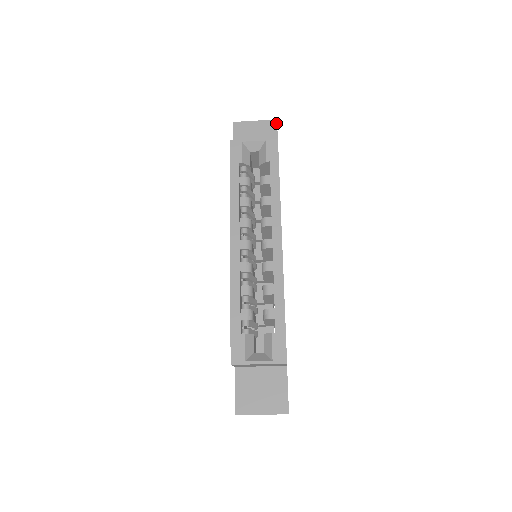
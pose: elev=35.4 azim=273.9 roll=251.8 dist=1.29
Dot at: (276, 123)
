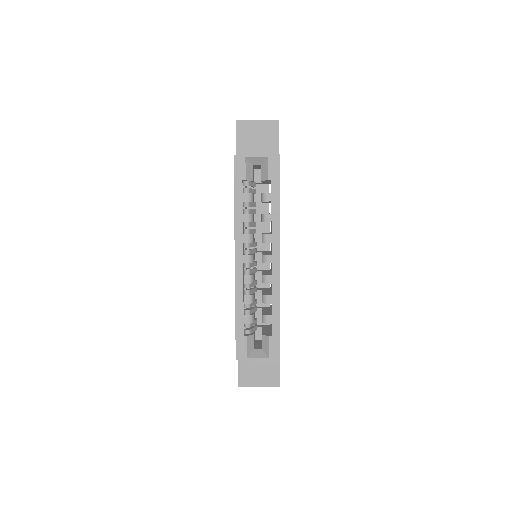
Dot at: (278, 124)
